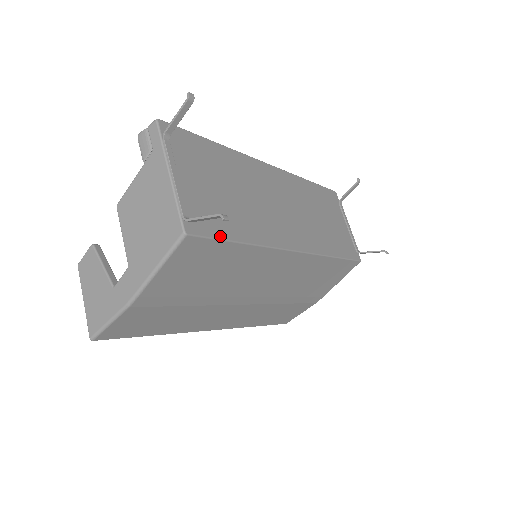
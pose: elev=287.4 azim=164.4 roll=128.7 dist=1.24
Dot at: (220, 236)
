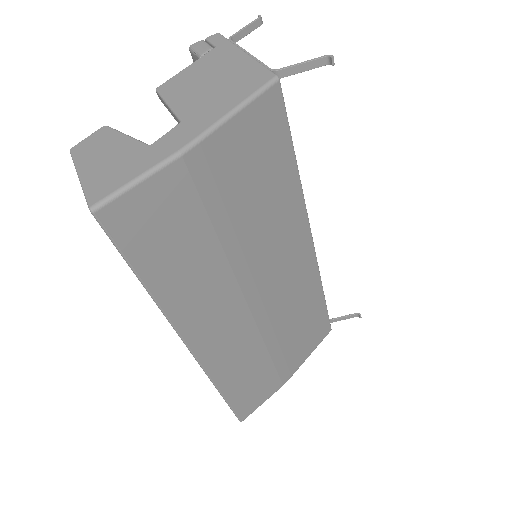
Dot at: (288, 127)
